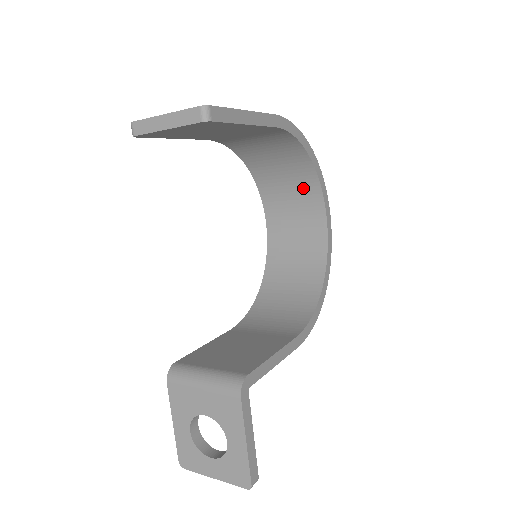
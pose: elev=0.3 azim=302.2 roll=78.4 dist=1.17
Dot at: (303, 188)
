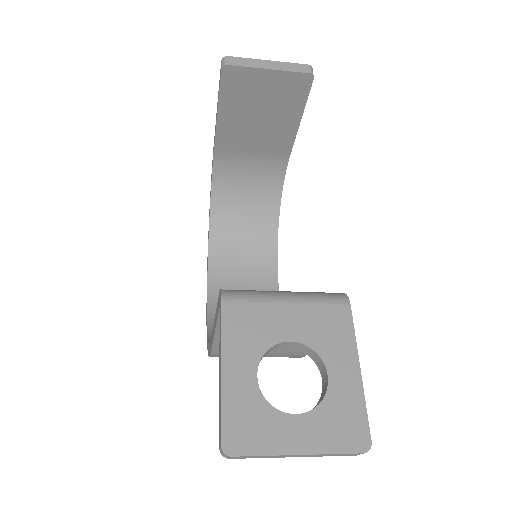
Dot at: (259, 247)
